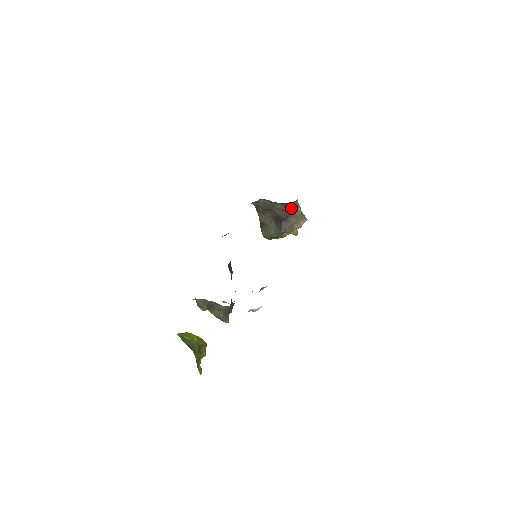
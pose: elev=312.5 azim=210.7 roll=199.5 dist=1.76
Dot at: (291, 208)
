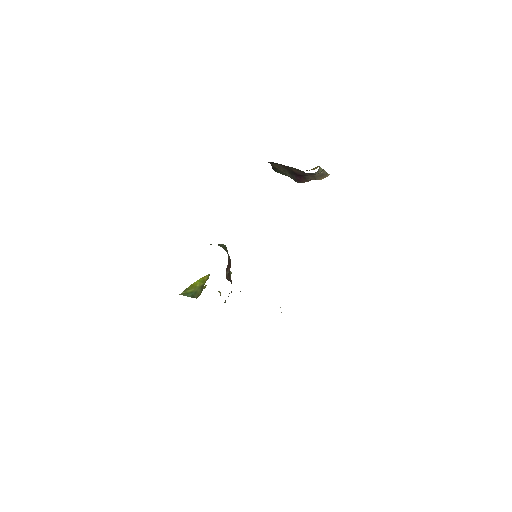
Dot at: (310, 173)
